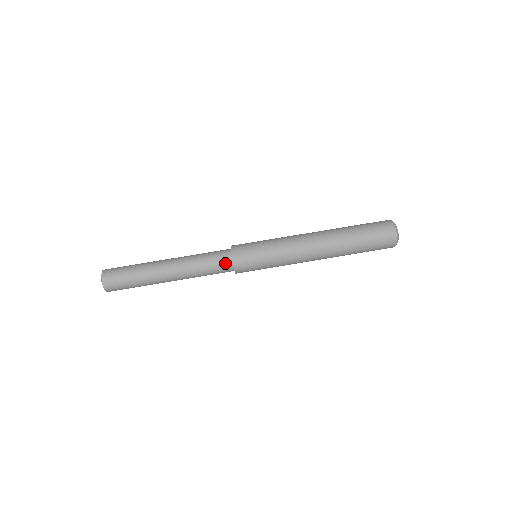
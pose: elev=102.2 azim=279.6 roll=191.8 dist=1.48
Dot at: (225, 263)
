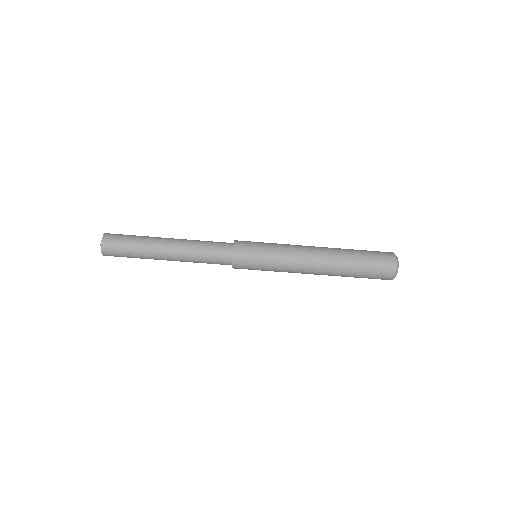
Dot at: (224, 264)
